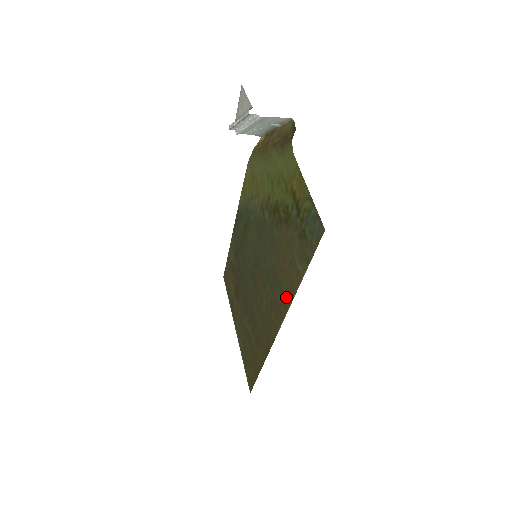
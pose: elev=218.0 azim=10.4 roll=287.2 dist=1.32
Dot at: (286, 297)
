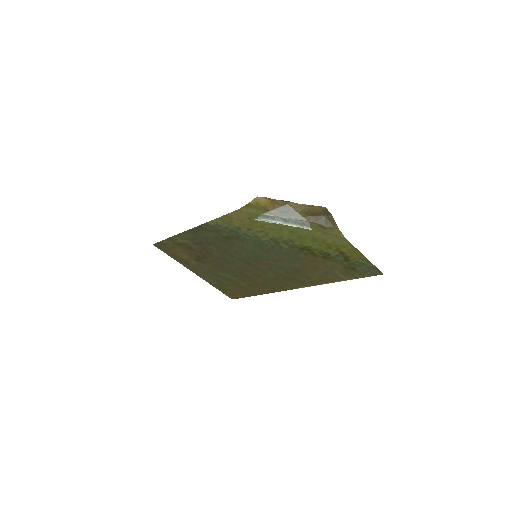
Dot at: (316, 281)
